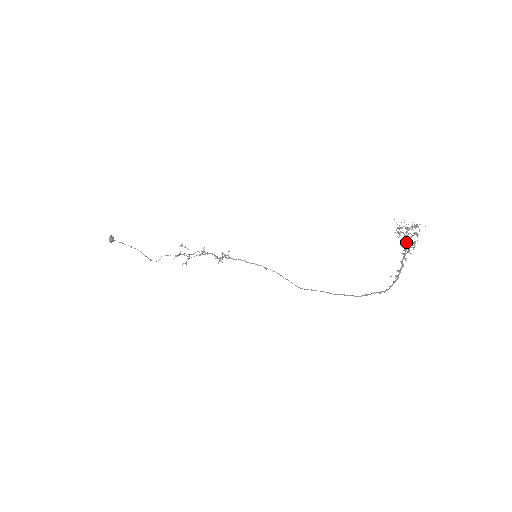
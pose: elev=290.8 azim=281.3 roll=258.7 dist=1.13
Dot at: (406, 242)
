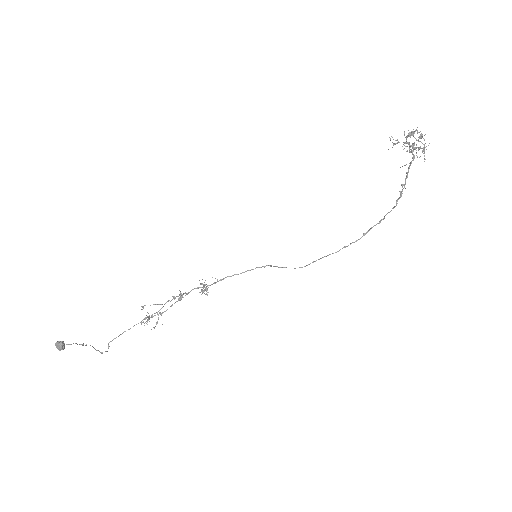
Dot at: occluded
